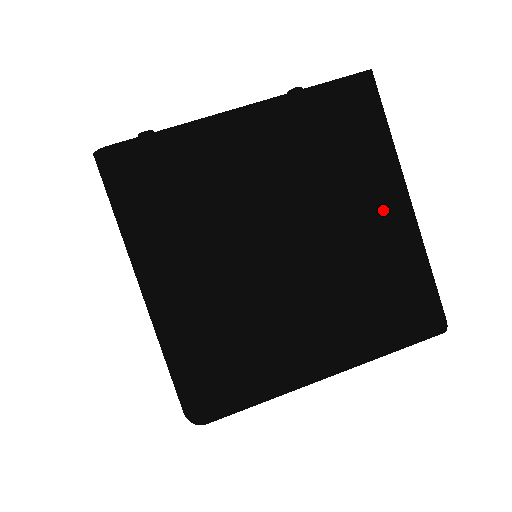
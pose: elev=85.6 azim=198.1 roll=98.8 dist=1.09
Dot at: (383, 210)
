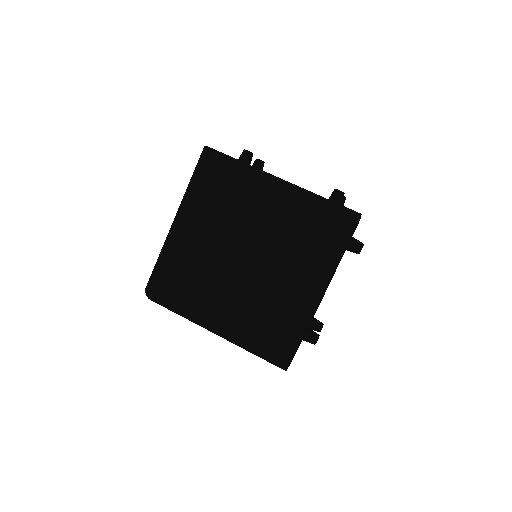
Dot at: (306, 285)
